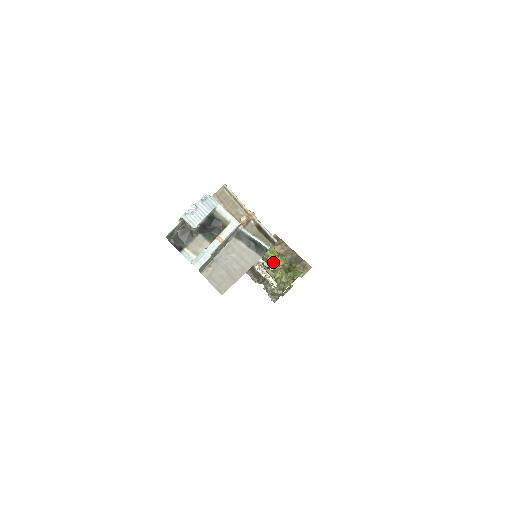
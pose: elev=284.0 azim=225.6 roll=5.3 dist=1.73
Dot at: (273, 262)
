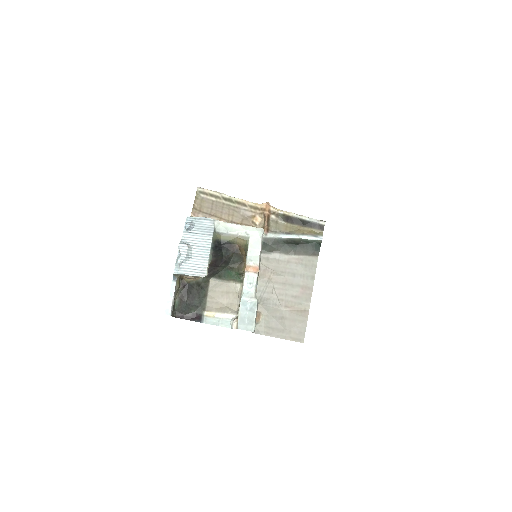
Dot at: occluded
